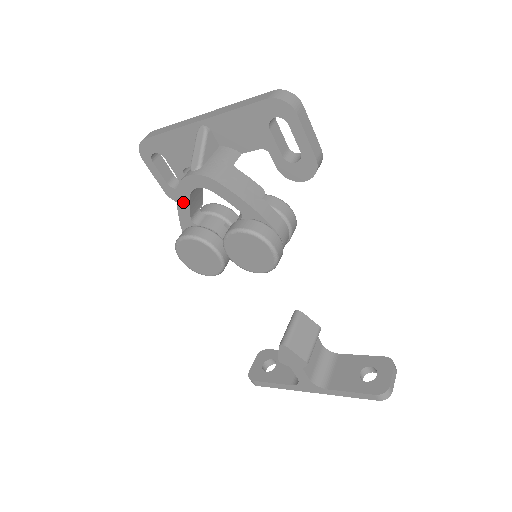
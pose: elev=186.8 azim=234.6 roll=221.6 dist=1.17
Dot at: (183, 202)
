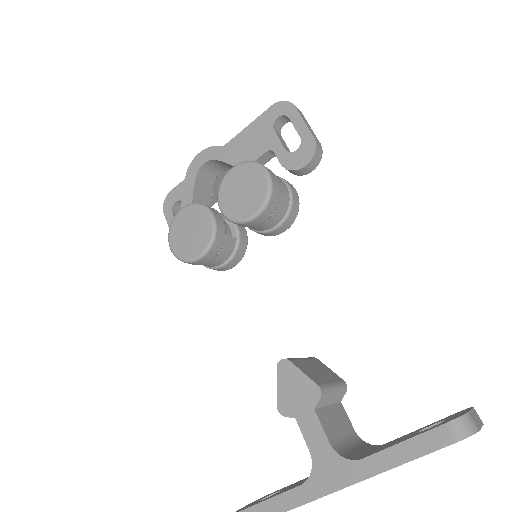
Dot at: (188, 188)
